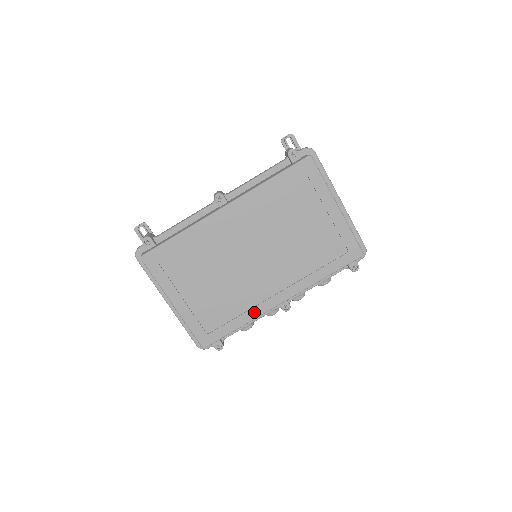
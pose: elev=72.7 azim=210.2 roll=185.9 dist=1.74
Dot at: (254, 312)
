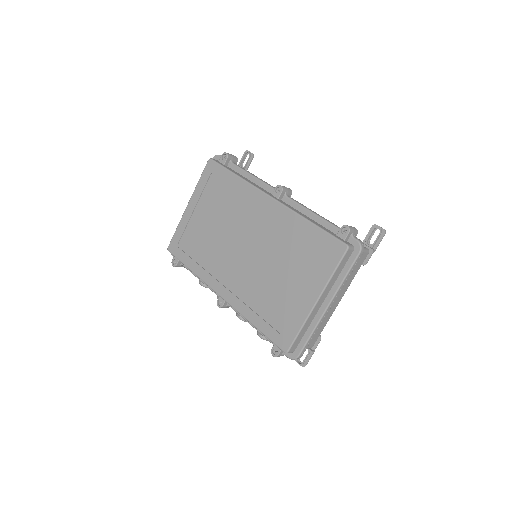
Dot at: (205, 275)
